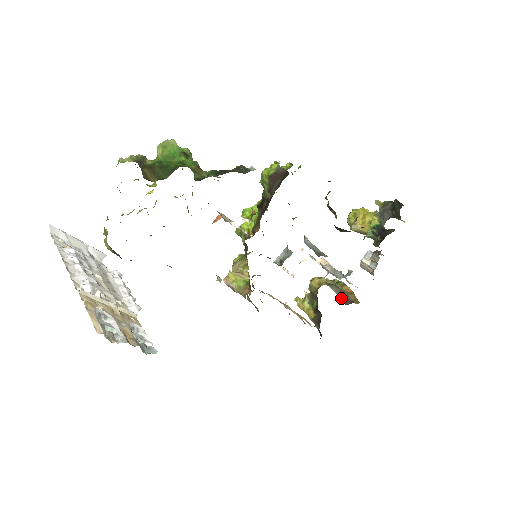
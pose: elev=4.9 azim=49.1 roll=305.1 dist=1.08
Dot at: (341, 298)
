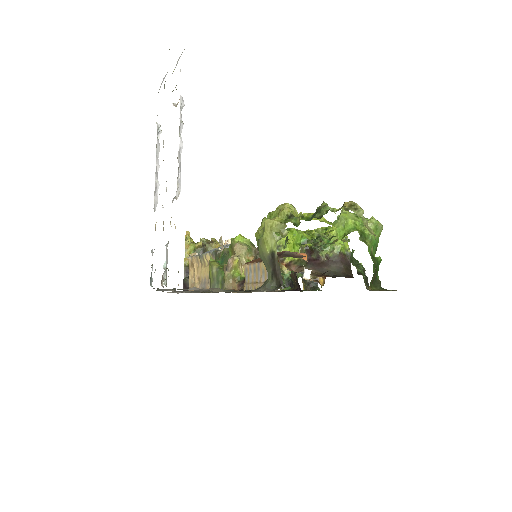
Dot at: occluded
